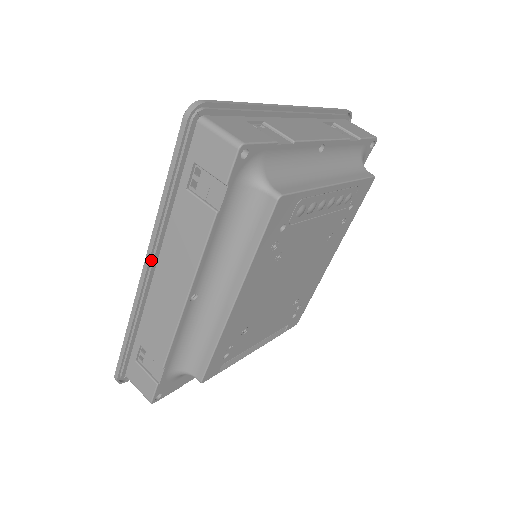
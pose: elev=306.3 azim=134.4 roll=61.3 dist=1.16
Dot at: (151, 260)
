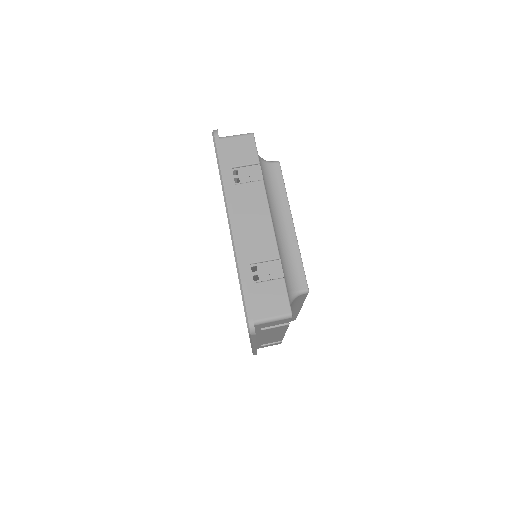
Dot at: occluded
